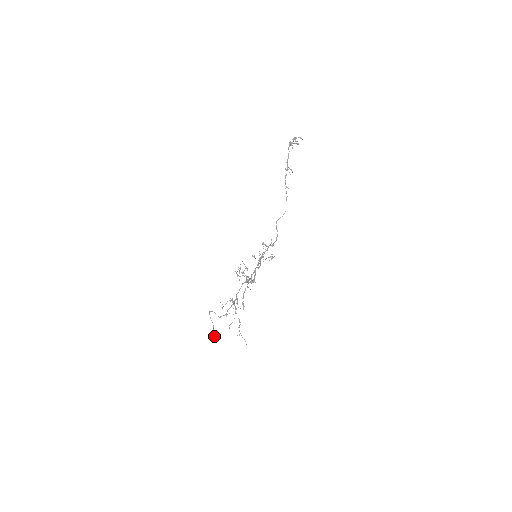
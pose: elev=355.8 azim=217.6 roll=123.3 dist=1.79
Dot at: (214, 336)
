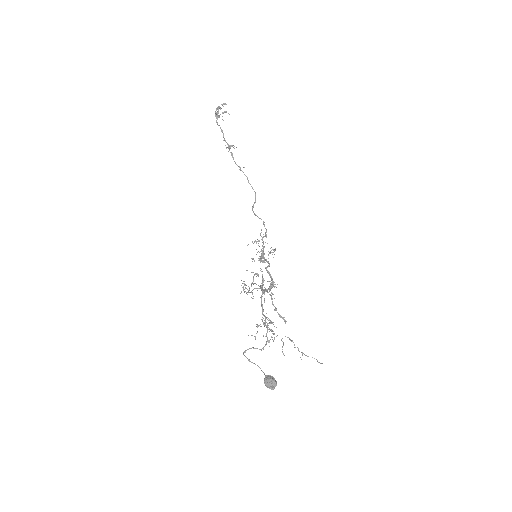
Dot at: (270, 379)
